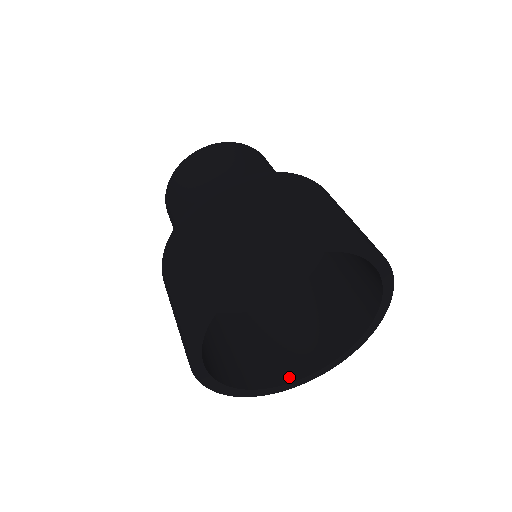
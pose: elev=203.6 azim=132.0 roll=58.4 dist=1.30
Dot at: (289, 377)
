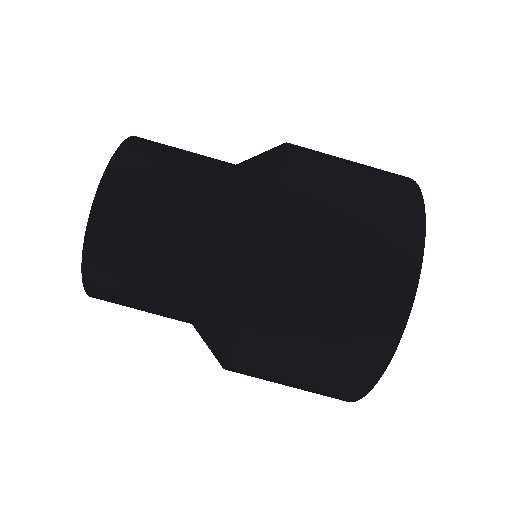
Dot at: occluded
